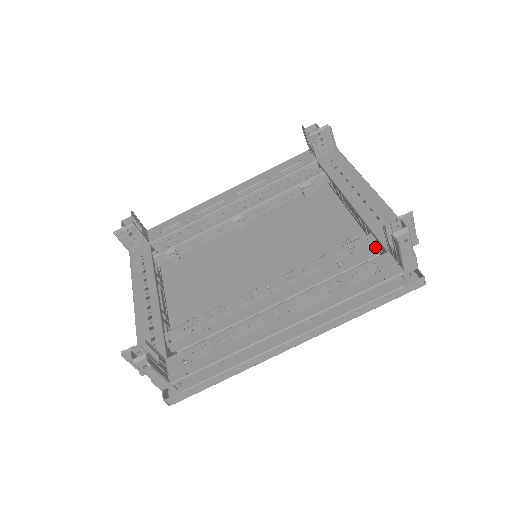
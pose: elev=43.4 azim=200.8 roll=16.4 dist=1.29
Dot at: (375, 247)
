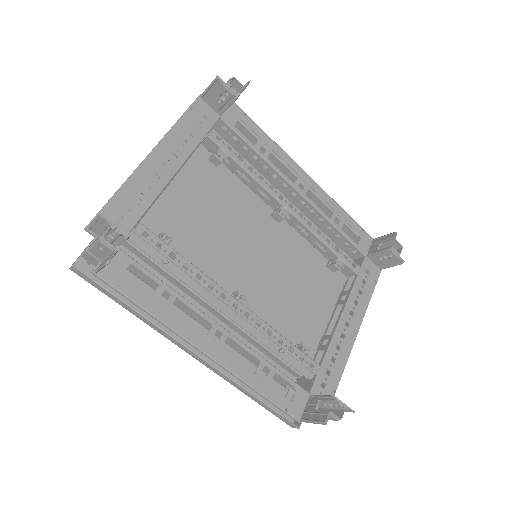
Dot at: (308, 370)
